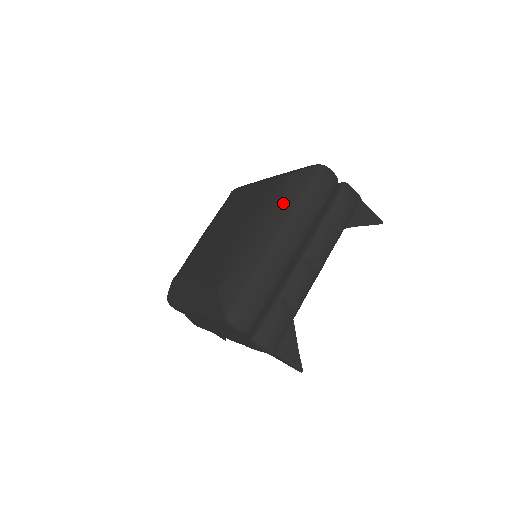
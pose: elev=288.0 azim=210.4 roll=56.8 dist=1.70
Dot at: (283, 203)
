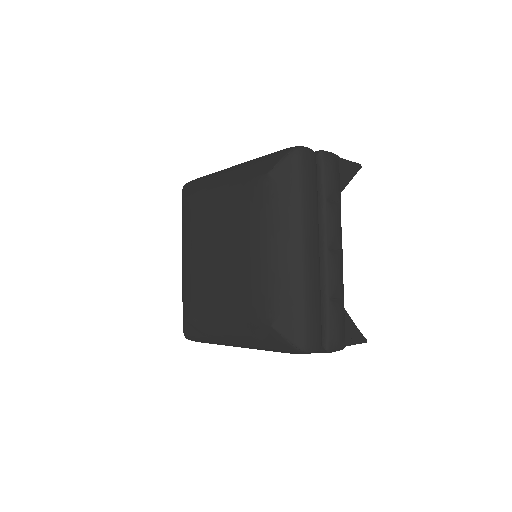
Dot at: (283, 209)
